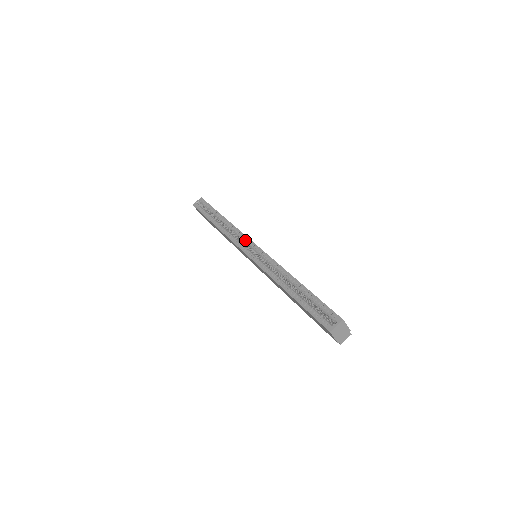
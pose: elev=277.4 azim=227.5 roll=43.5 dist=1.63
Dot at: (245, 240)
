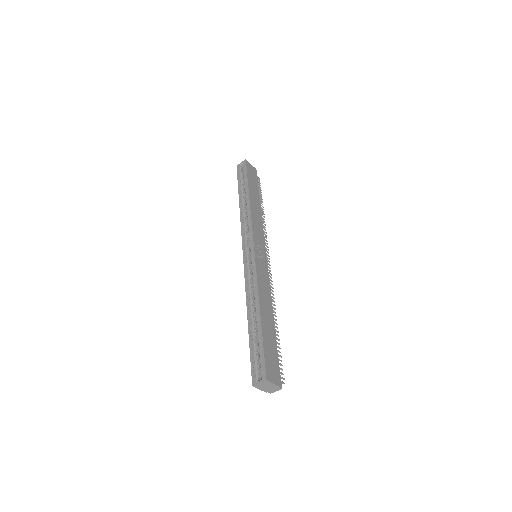
Dot at: (249, 237)
